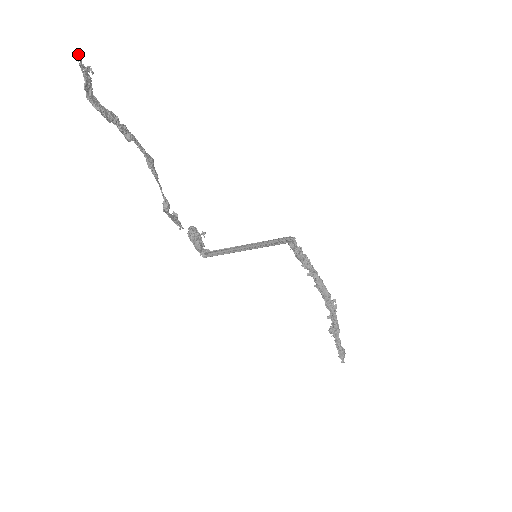
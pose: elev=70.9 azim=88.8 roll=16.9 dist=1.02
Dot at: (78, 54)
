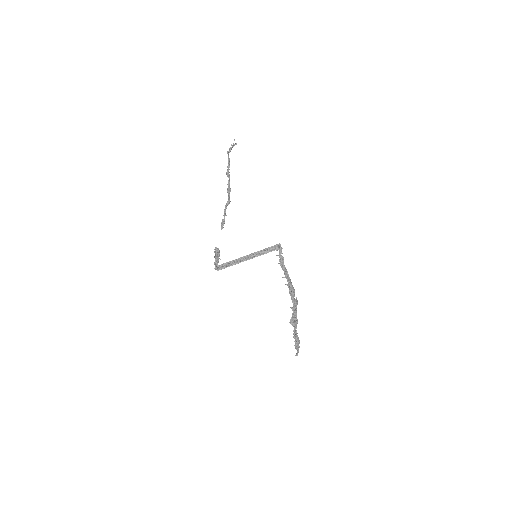
Dot at: occluded
